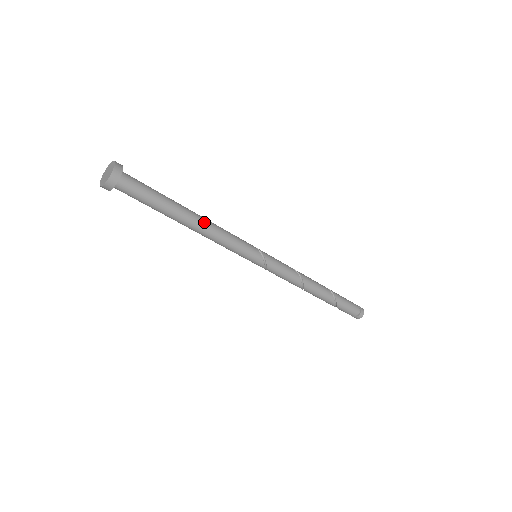
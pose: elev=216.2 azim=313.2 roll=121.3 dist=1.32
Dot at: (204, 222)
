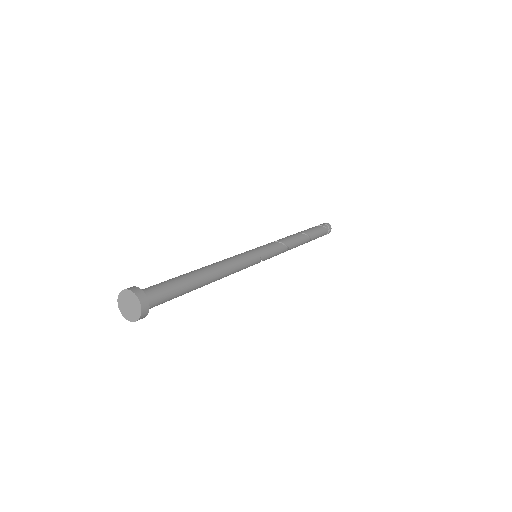
Dot at: occluded
